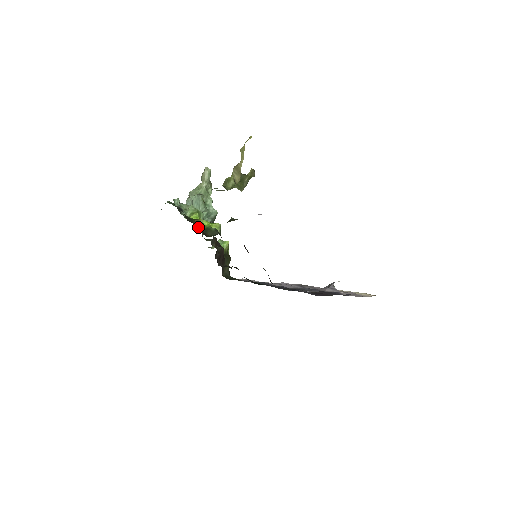
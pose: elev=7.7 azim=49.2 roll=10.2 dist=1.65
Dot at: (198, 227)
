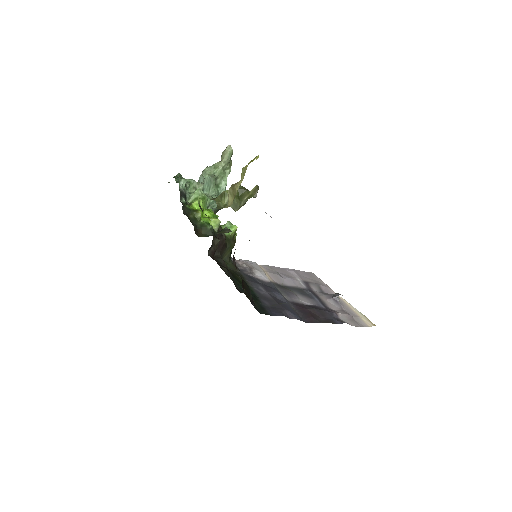
Dot at: (193, 221)
